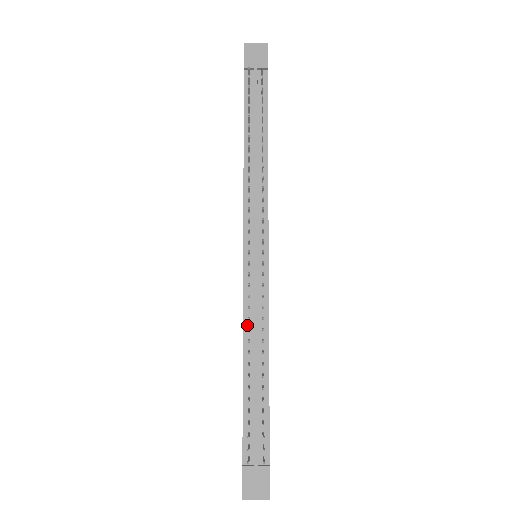
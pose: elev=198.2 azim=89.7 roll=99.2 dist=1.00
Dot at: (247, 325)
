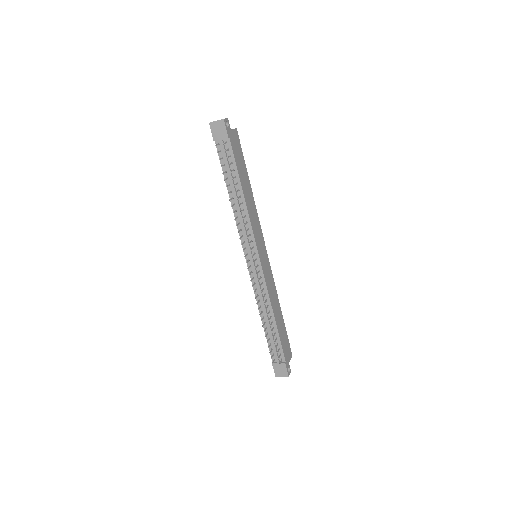
Dot at: (258, 298)
